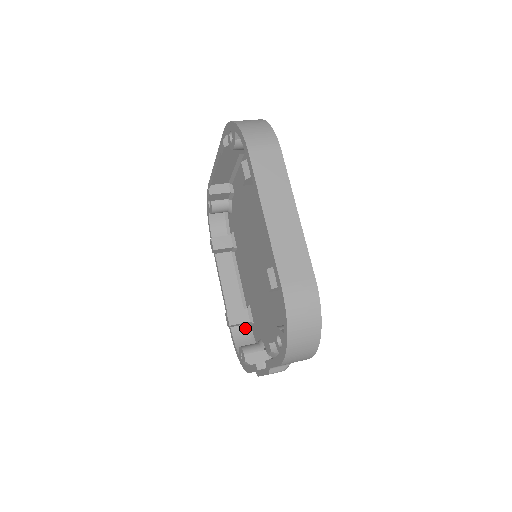
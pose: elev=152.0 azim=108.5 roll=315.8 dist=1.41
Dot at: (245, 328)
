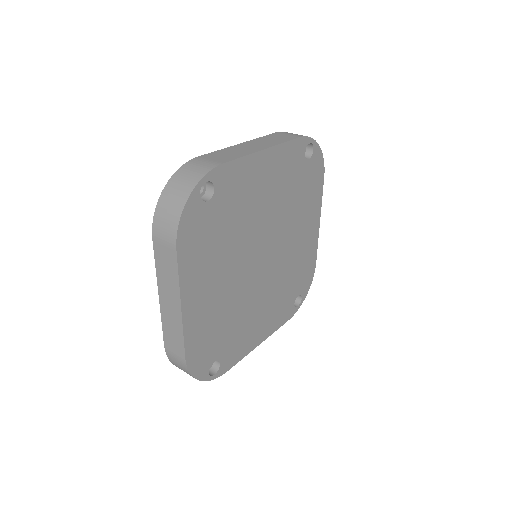
Dot at: occluded
